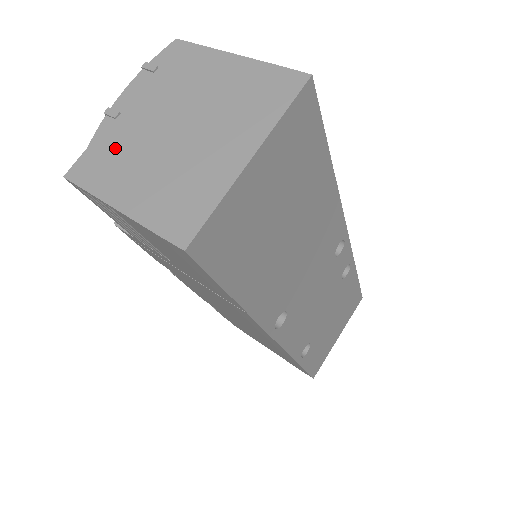
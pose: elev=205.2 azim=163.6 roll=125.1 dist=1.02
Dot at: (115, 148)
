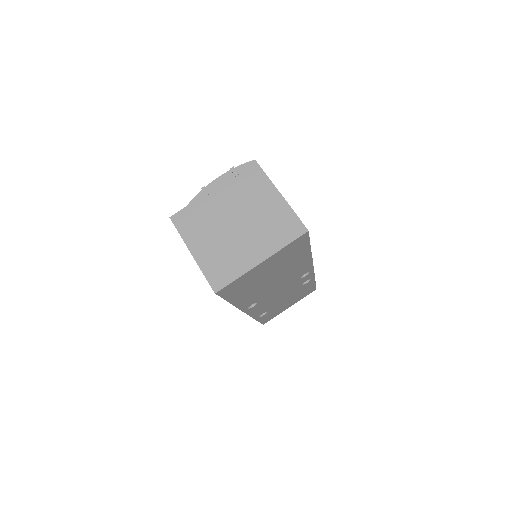
Dot at: (201, 215)
